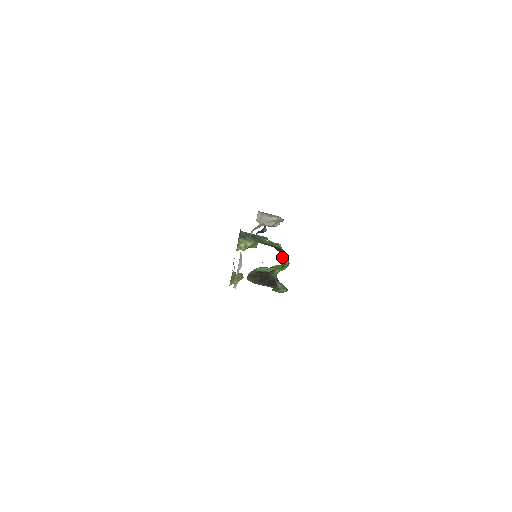
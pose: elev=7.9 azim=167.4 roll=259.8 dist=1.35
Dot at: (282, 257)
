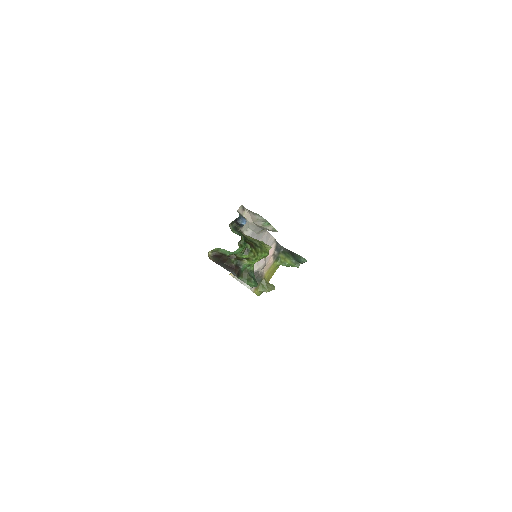
Dot at: (239, 244)
